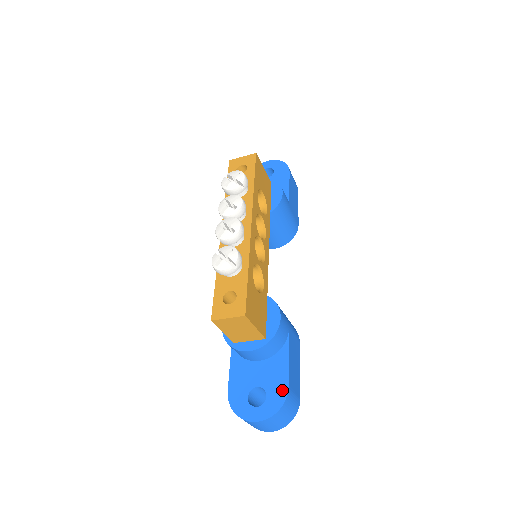
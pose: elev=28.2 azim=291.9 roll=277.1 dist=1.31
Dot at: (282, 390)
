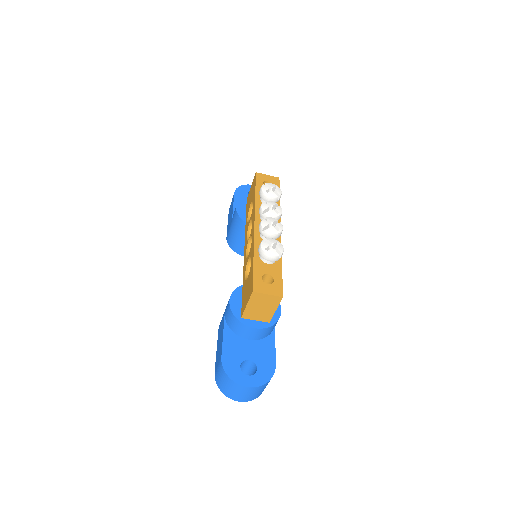
Dot at: (270, 367)
